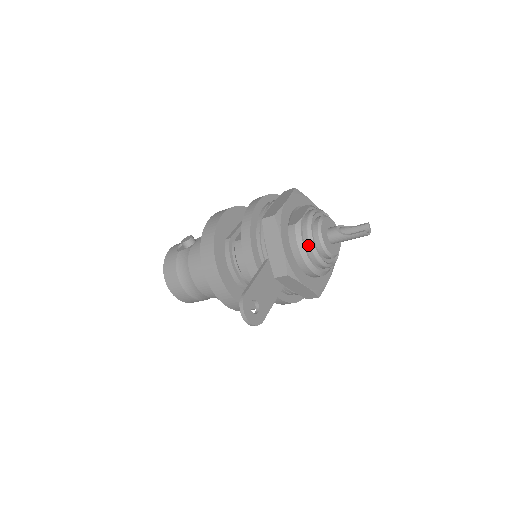
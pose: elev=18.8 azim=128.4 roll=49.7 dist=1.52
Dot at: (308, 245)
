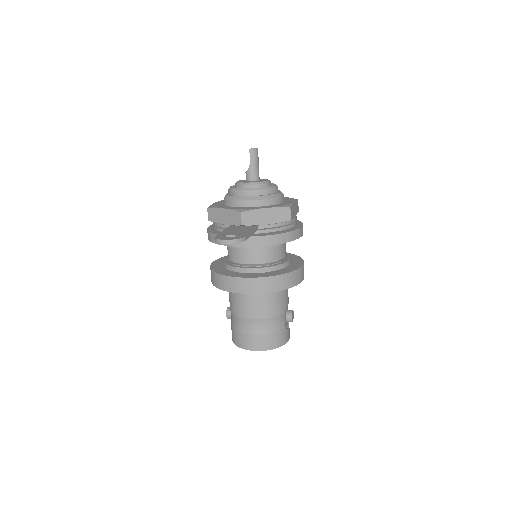
Dot at: (238, 193)
